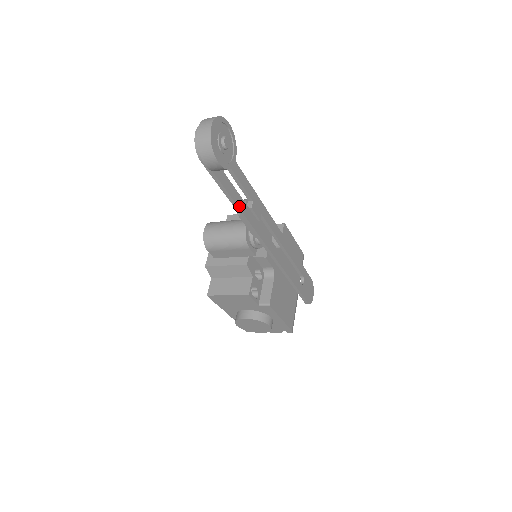
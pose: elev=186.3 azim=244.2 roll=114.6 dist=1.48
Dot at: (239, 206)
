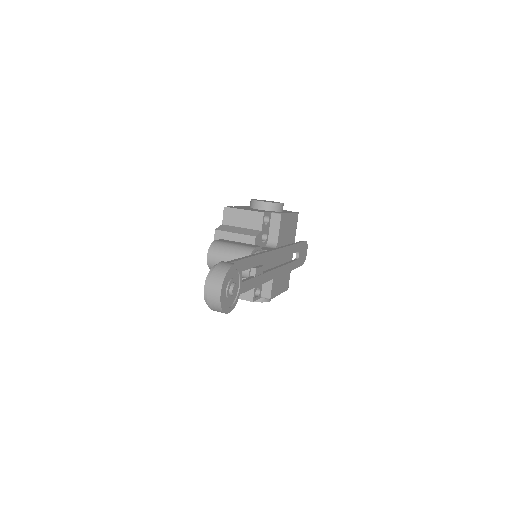
Dot at: (245, 290)
